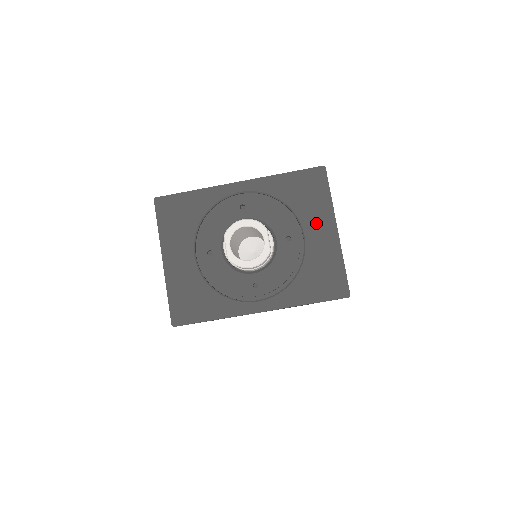
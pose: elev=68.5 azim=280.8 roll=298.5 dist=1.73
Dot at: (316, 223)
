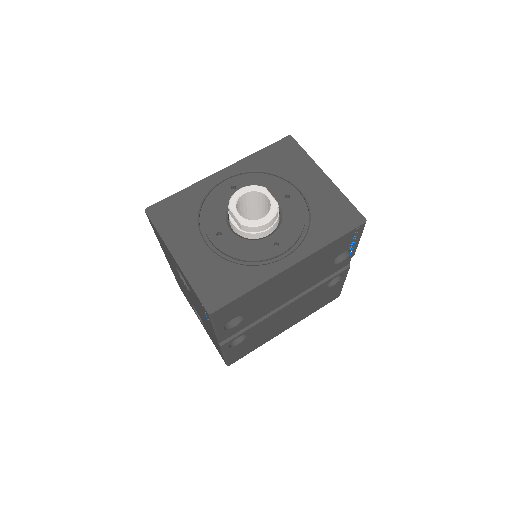
Dot at: (305, 177)
